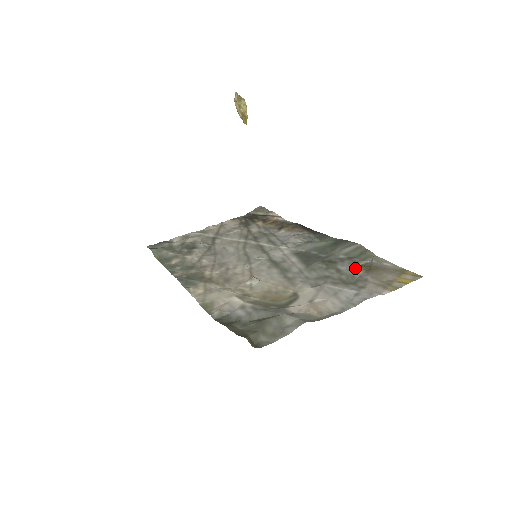
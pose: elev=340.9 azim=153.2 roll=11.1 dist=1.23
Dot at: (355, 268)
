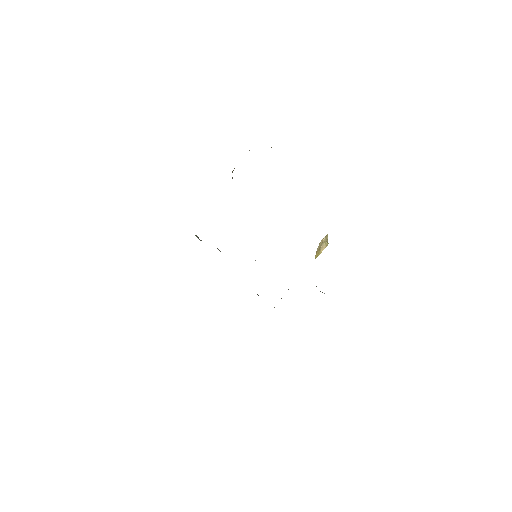
Dot at: occluded
